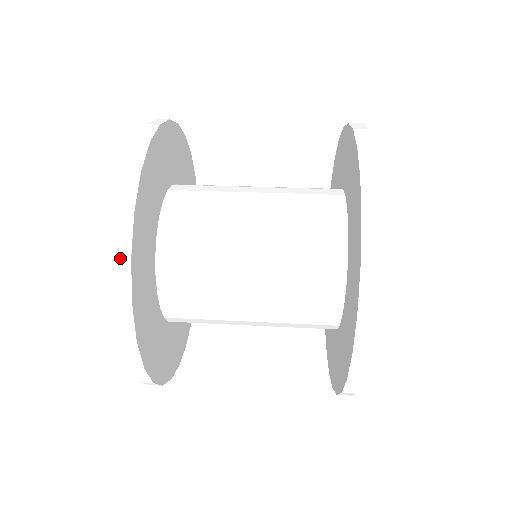
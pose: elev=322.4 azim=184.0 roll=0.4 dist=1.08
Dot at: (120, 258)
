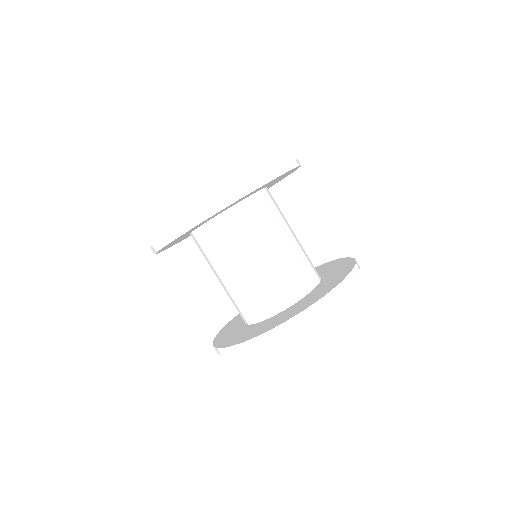
Dot at: (212, 208)
